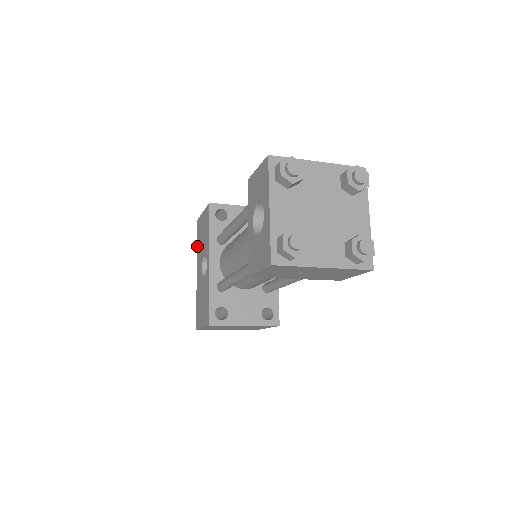
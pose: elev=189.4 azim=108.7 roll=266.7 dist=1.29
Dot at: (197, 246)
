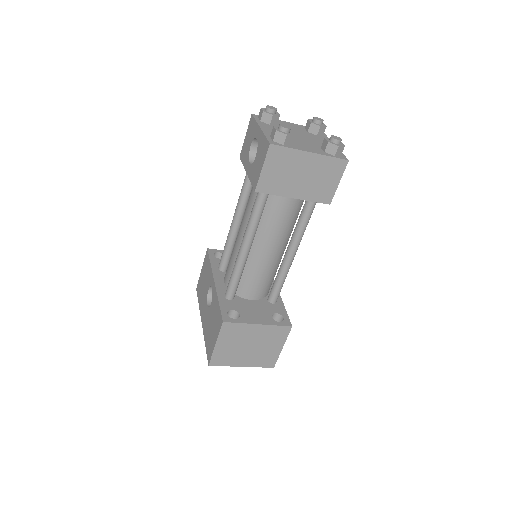
Dot at: (199, 304)
